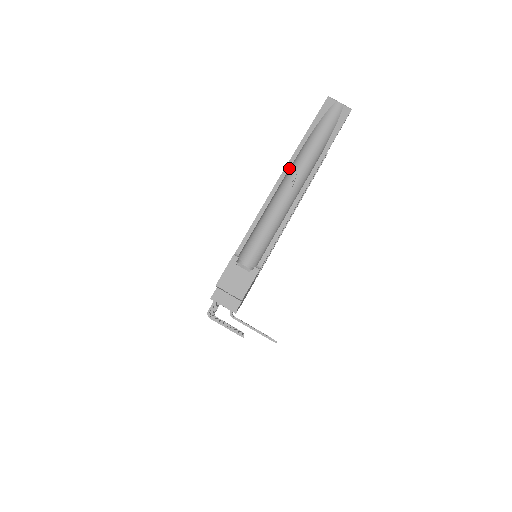
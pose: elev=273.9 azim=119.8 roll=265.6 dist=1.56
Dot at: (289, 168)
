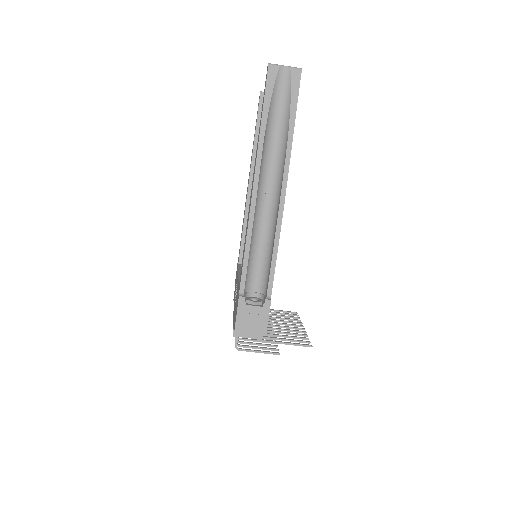
Dot at: (258, 177)
